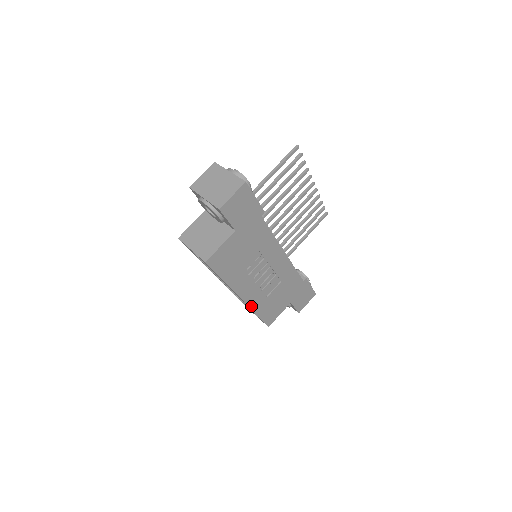
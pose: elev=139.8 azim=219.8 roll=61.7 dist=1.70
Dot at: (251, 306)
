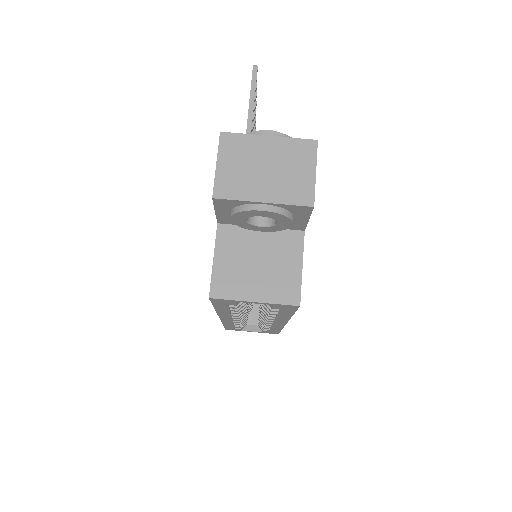
Dot at: occluded
